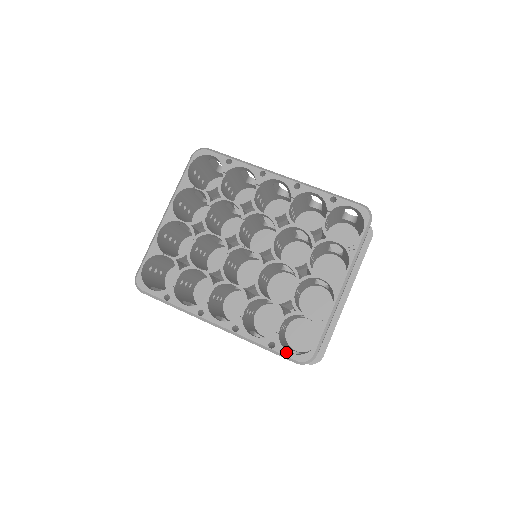
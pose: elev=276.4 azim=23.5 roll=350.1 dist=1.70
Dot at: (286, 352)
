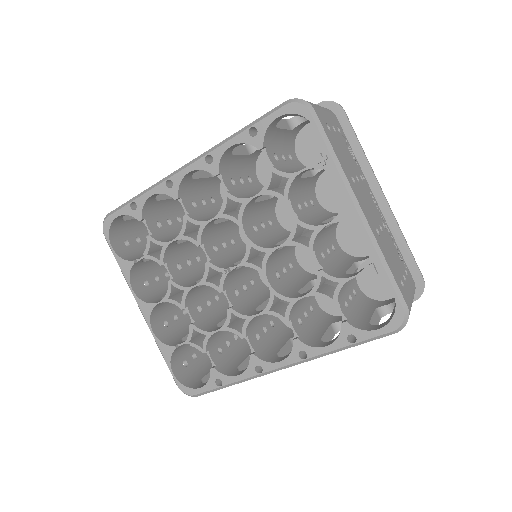
Dot at: (373, 333)
